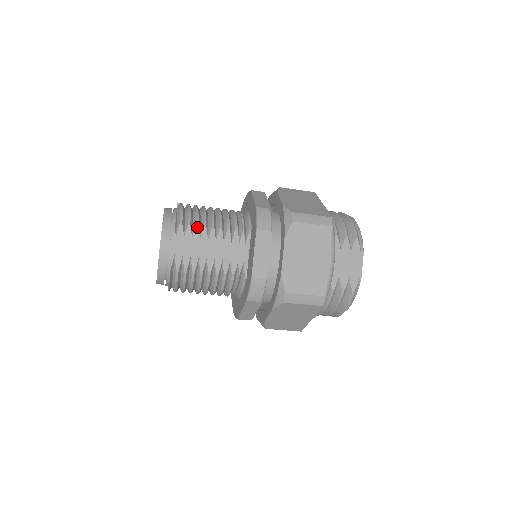
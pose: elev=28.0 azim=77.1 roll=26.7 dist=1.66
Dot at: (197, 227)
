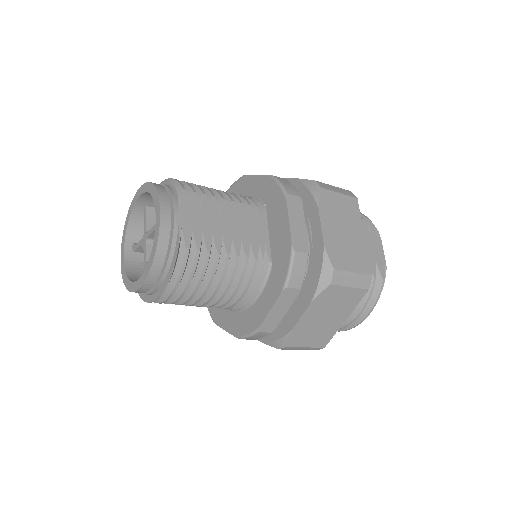
Dot at: (205, 196)
